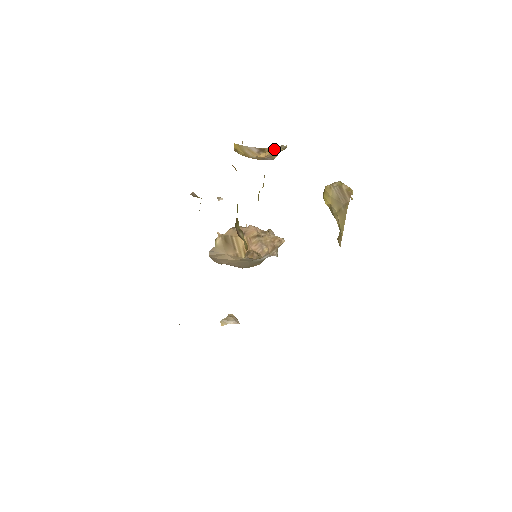
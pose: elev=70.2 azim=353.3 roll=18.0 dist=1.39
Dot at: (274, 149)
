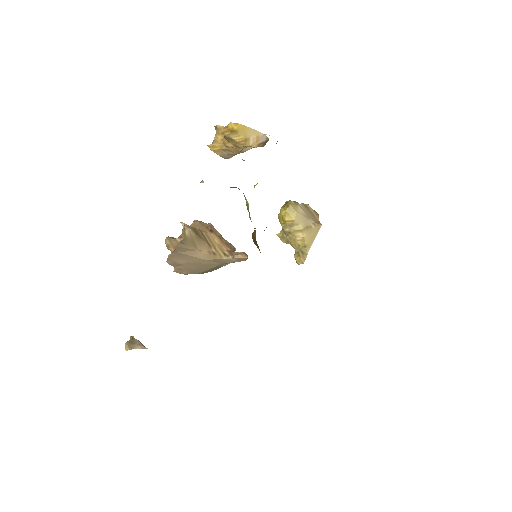
Dot at: (247, 148)
